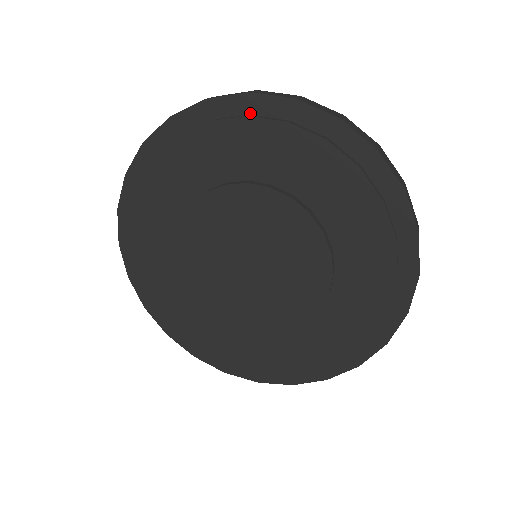
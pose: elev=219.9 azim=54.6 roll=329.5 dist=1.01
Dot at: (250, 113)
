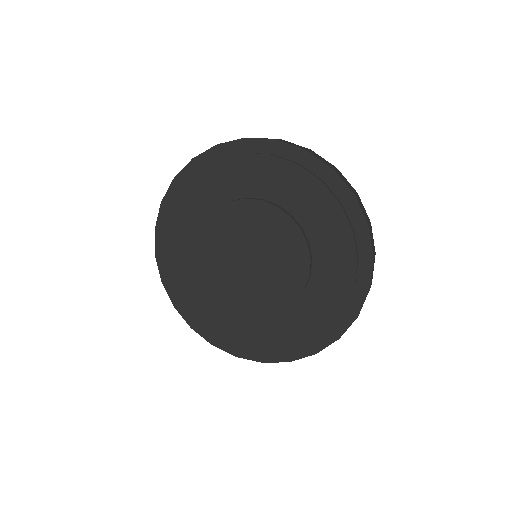
Dot at: (300, 163)
